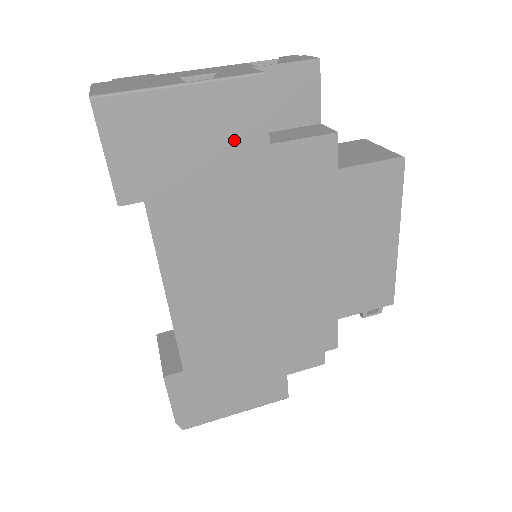
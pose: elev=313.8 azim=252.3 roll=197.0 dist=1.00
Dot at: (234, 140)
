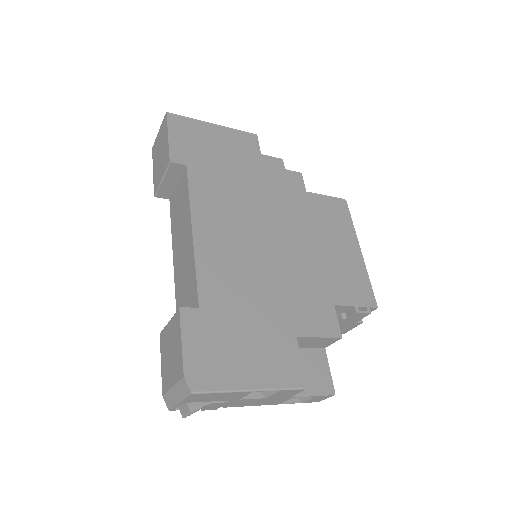
Dot at: (242, 155)
